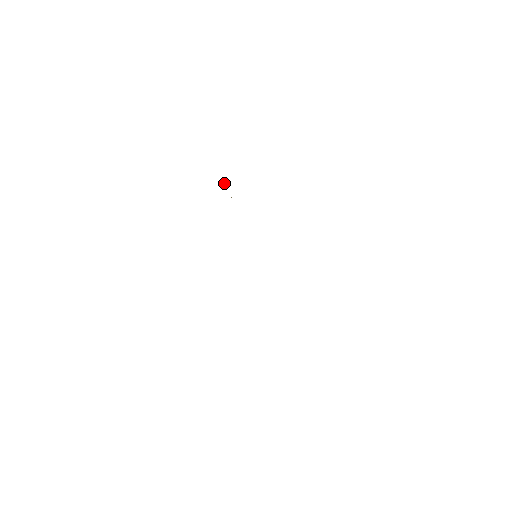
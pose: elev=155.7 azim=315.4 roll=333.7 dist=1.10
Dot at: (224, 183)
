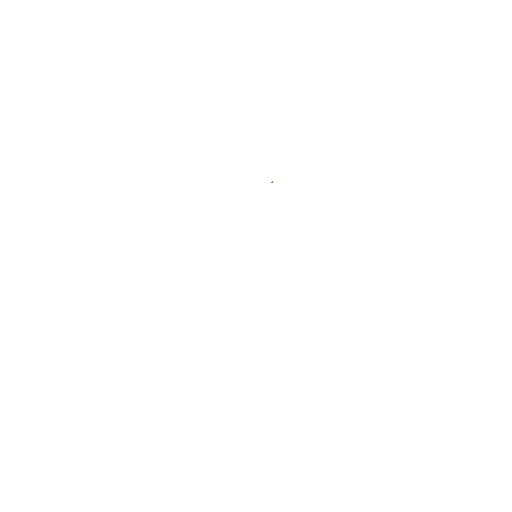
Dot at: occluded
